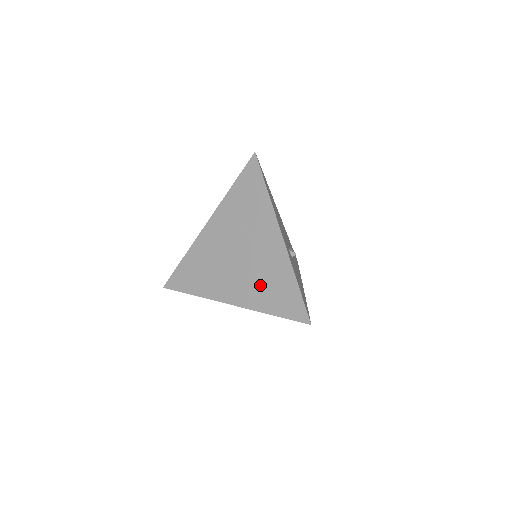
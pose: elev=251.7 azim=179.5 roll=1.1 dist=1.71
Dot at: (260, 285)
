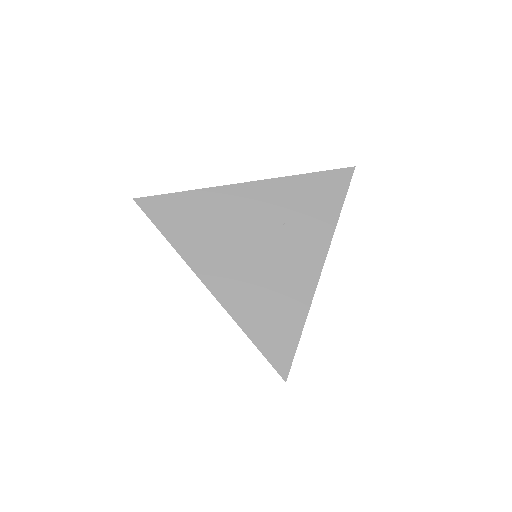
Dot at: (259, 296)
